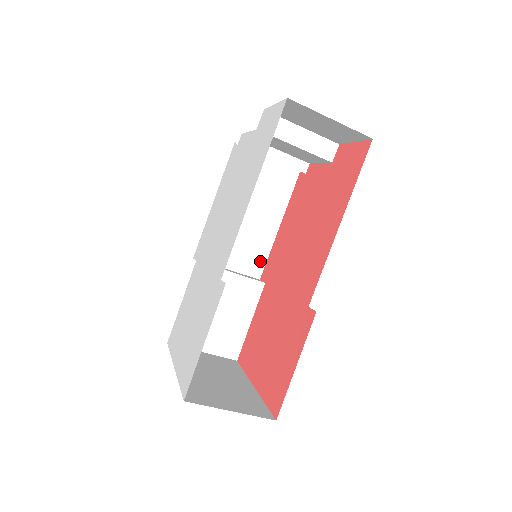
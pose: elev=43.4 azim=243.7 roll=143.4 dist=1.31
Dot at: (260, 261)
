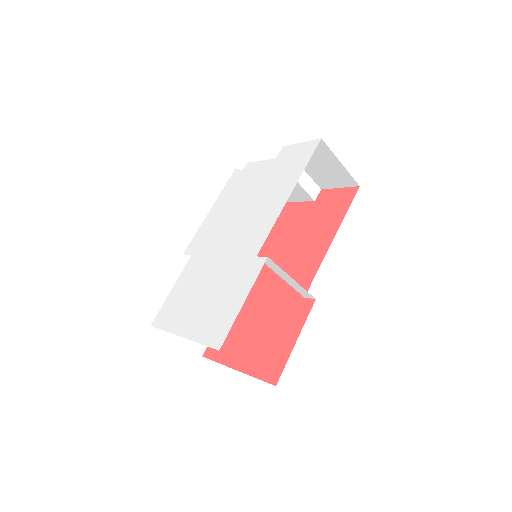
Dot at: occluded
